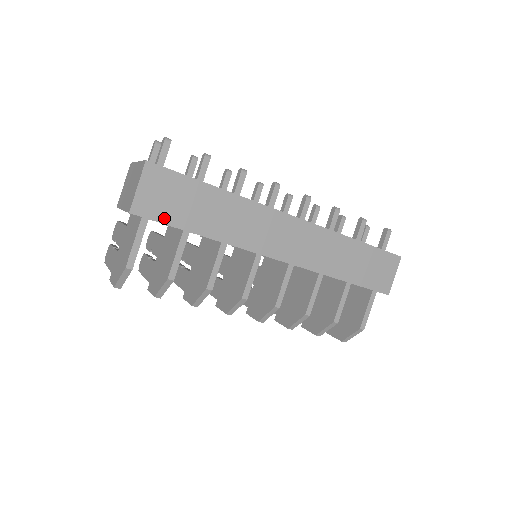
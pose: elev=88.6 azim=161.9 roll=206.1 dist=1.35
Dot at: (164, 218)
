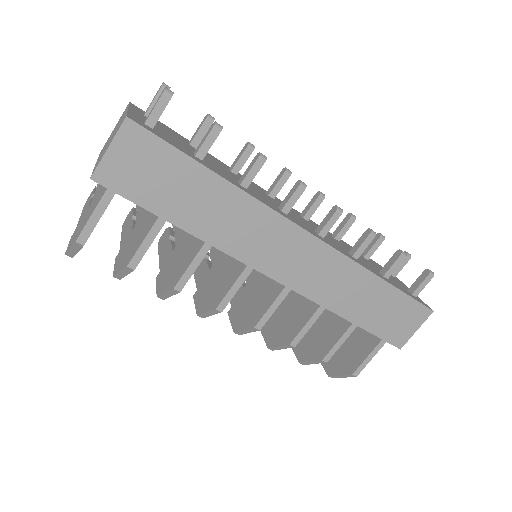
Dot at: (136, 196)
